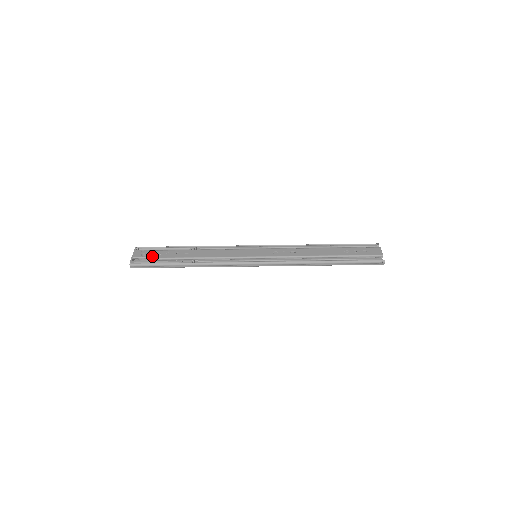
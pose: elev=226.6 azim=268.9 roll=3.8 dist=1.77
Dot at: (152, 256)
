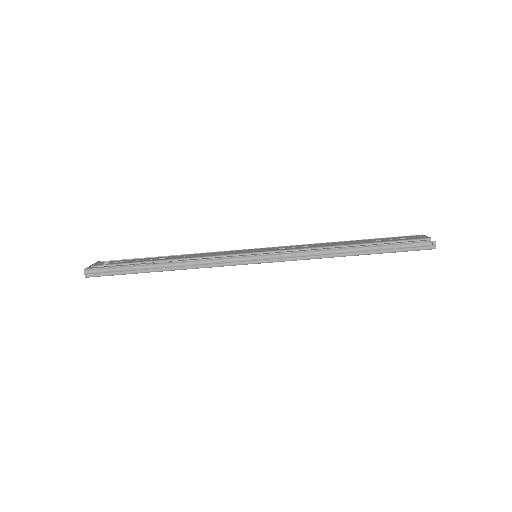
Dot at: (116, 263)
